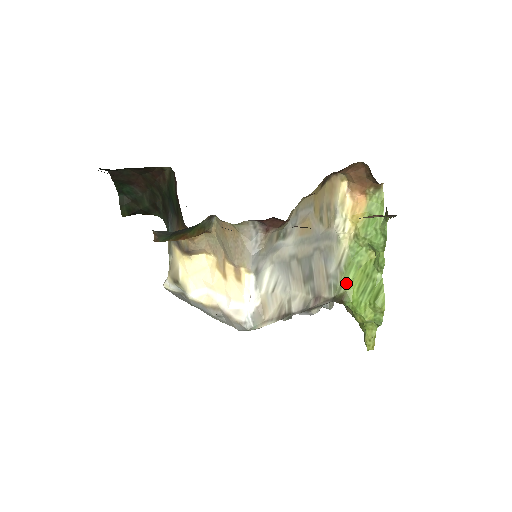
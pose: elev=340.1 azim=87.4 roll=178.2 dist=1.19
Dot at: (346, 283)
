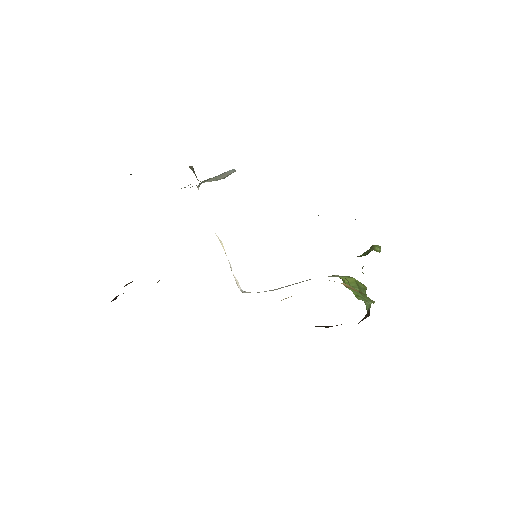
Dot at: (339, 277)
